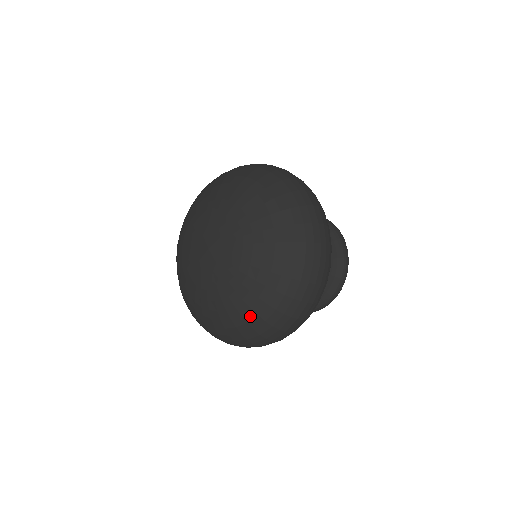
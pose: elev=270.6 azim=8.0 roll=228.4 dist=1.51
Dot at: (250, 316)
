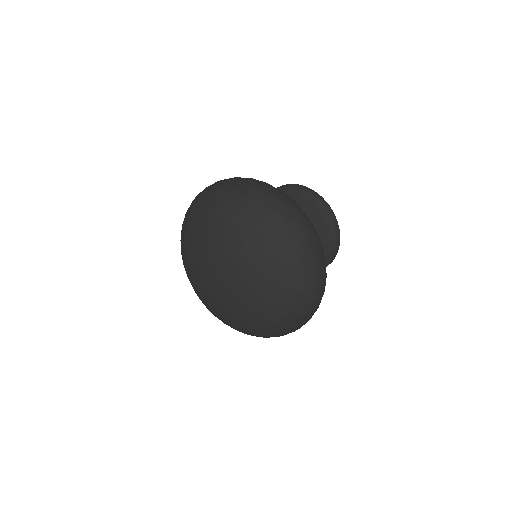
Dot at: (264, 330)
